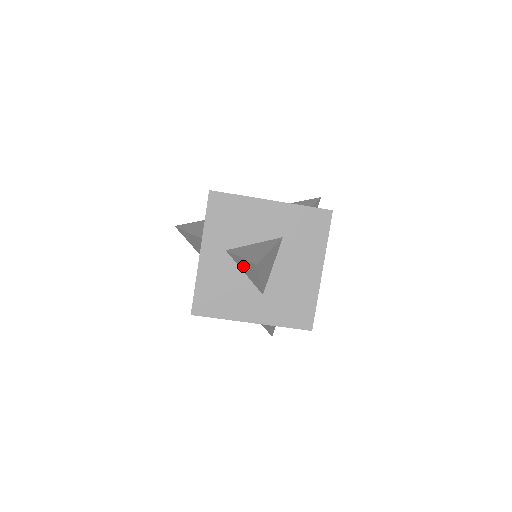
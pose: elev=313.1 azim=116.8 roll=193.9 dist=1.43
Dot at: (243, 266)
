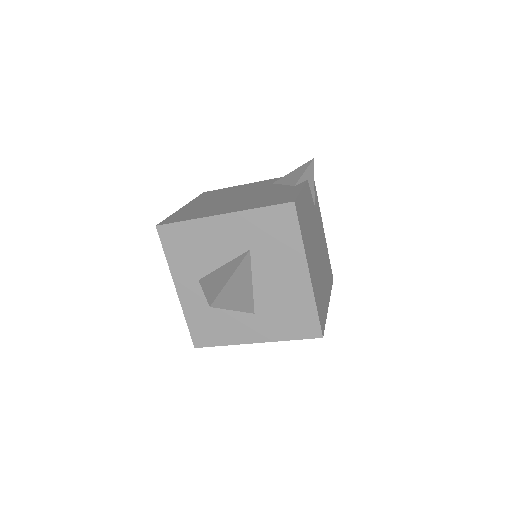
Dot at: occluded
